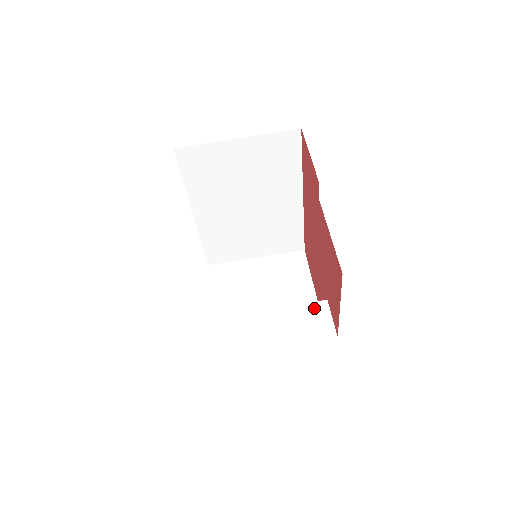
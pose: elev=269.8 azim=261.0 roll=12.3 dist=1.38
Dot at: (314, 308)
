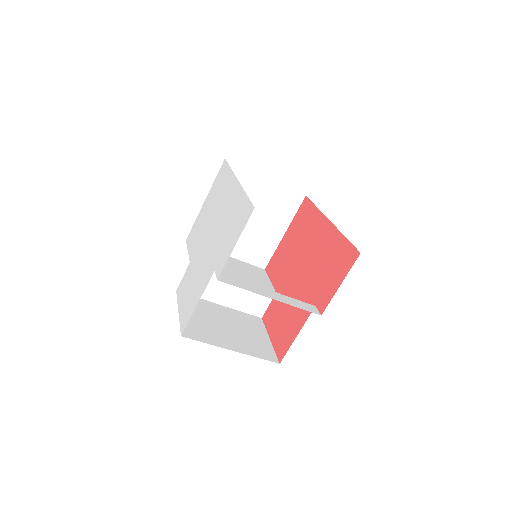
Dot at: occluded
